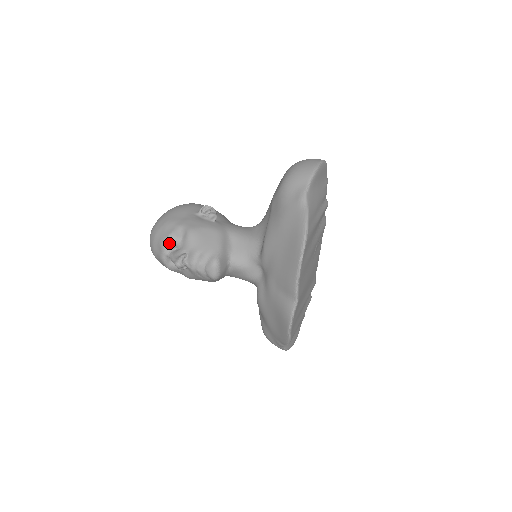
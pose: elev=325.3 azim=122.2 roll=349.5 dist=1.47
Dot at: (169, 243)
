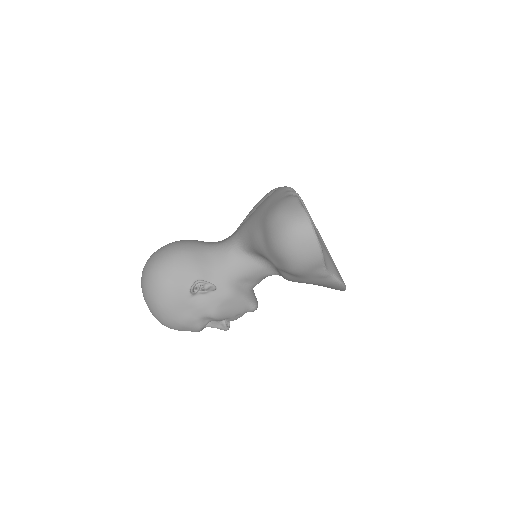
Dot at: occluded
